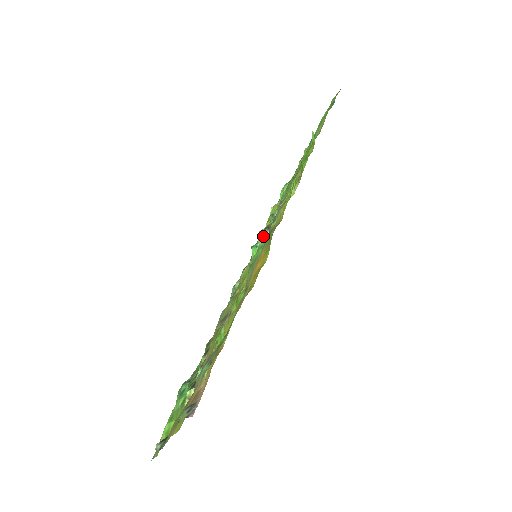
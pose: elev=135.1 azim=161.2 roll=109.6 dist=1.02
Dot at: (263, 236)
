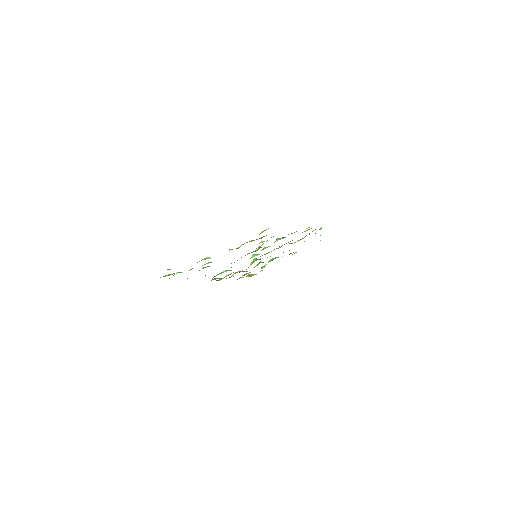
Dot at: (278, 239)
